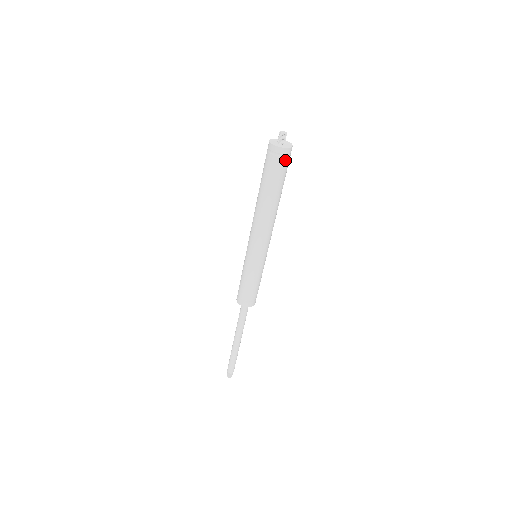
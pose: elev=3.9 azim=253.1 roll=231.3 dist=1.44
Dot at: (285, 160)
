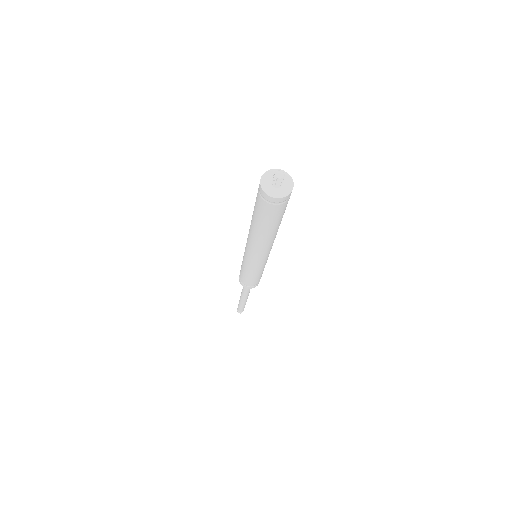
Dot at: (283, 205)
